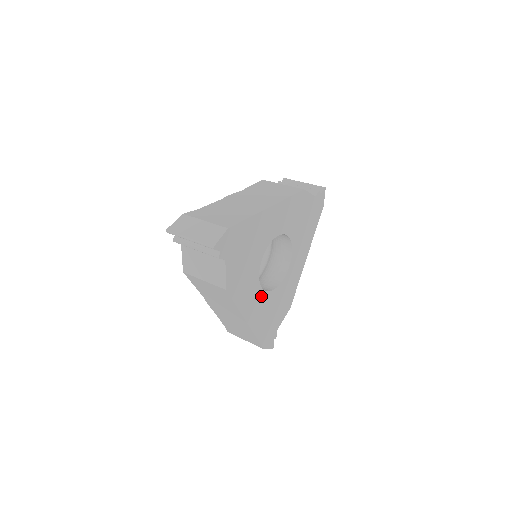
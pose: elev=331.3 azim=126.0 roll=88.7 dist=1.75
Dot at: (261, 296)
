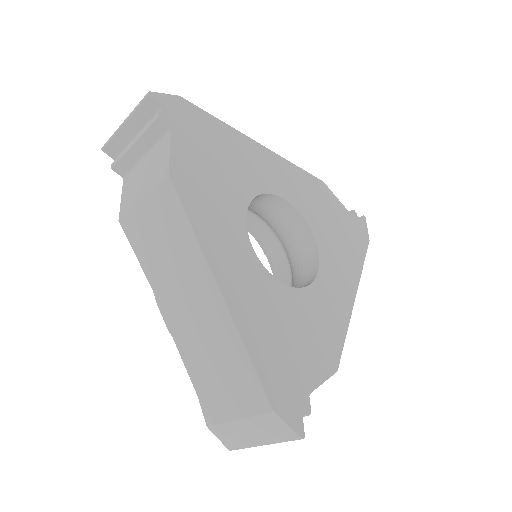
Dot at: (255, 268)
